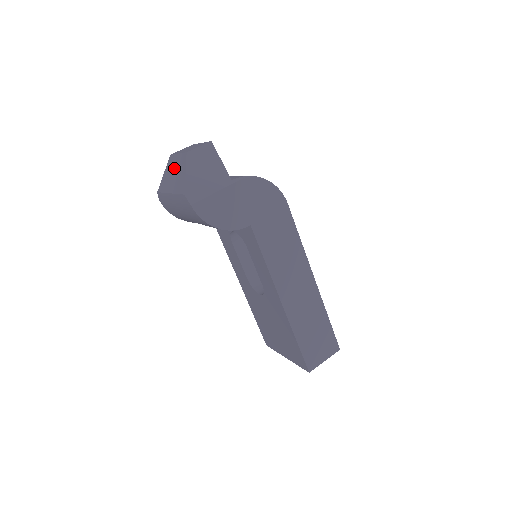
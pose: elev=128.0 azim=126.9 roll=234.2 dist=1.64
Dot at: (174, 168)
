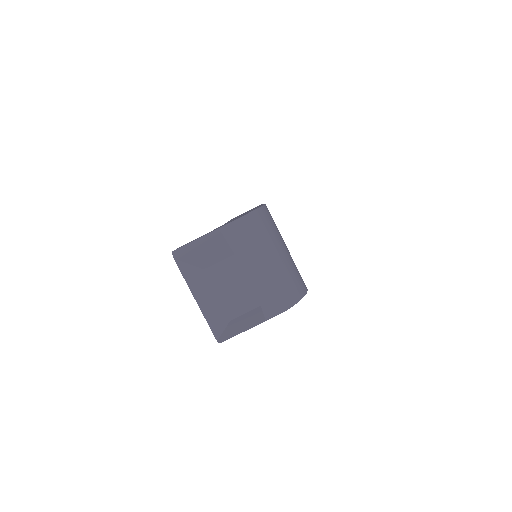
Dot at: (207, 296)
